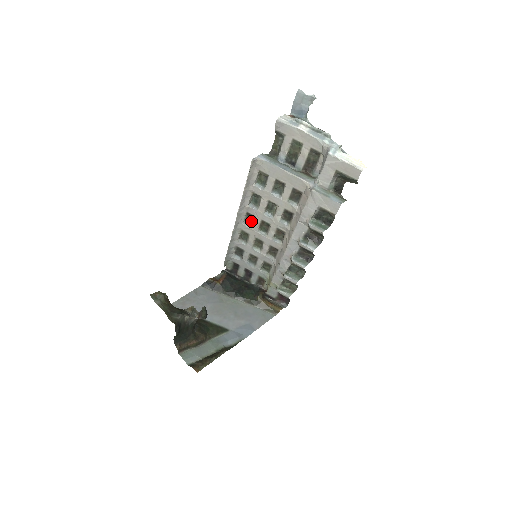
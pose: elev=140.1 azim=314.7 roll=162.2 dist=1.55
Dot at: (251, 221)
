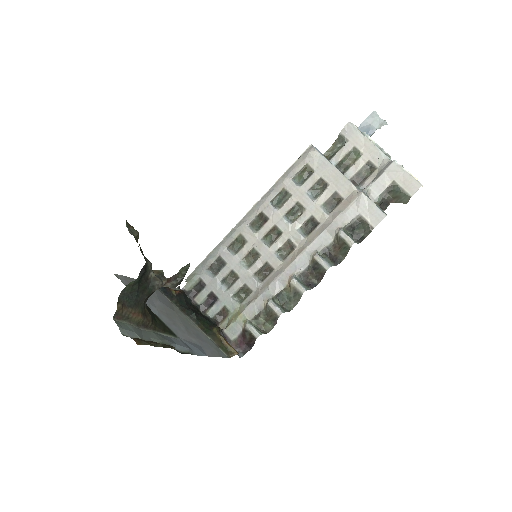
Dot at: (259, 225)
